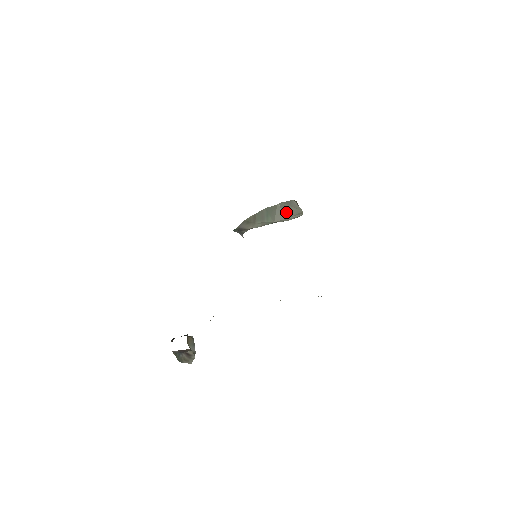
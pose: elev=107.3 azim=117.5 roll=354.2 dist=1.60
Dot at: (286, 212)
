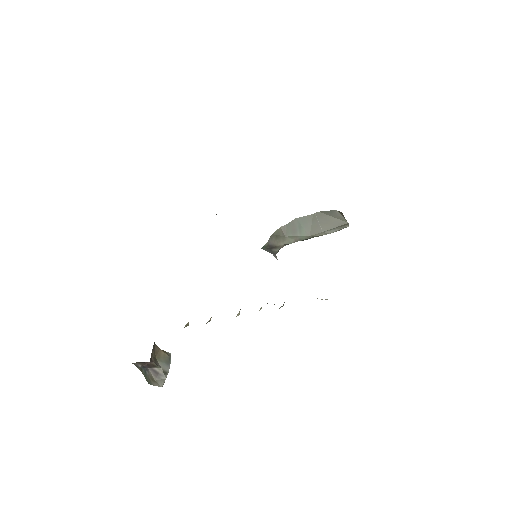
Dot at: (325, 223)
